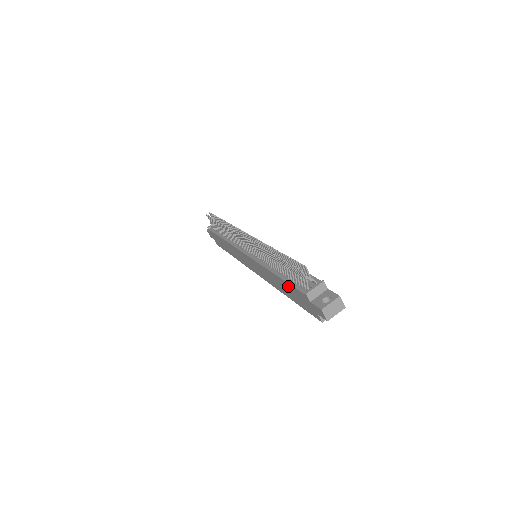
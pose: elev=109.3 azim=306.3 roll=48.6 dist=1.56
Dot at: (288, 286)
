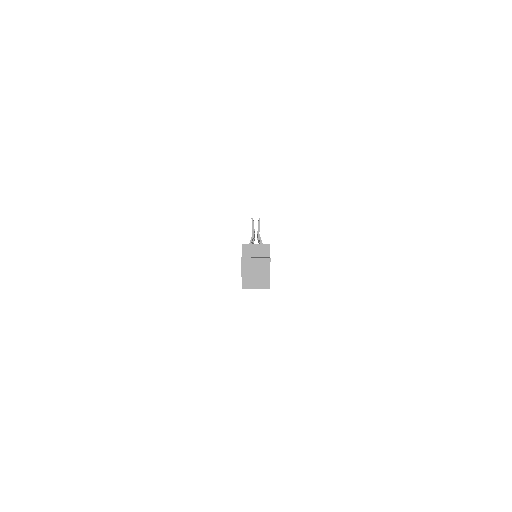
Dot at: occluded
